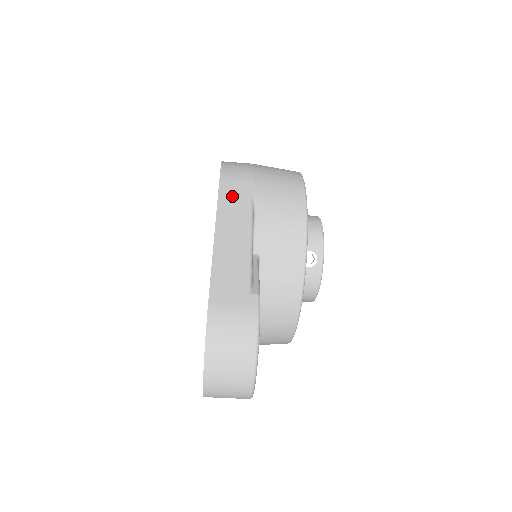
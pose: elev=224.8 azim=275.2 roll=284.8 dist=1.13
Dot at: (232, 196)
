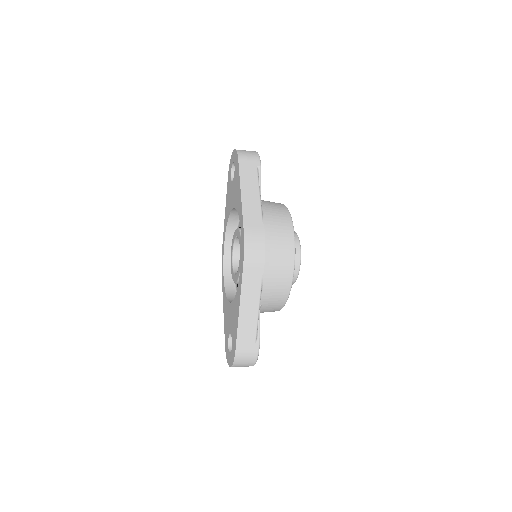
Dot at: (250, 279)
